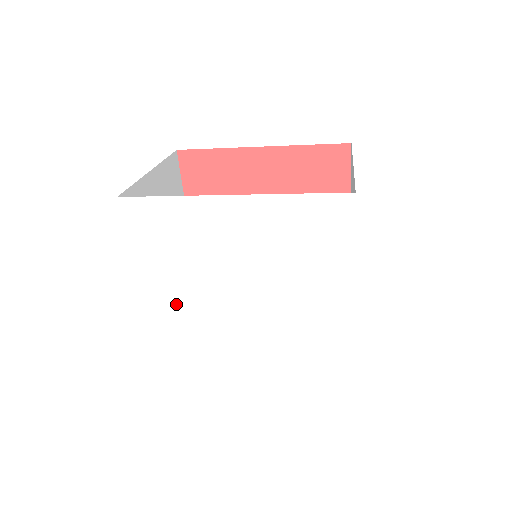
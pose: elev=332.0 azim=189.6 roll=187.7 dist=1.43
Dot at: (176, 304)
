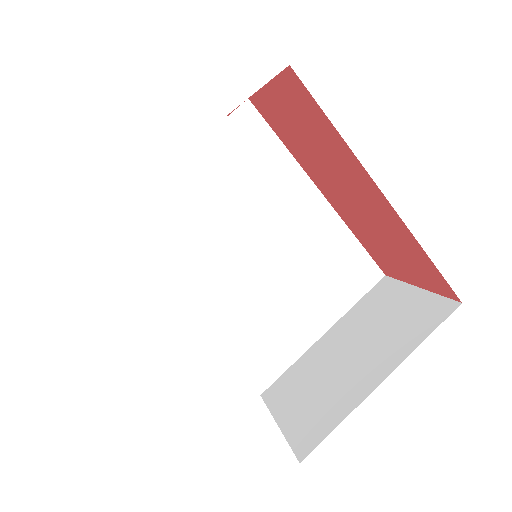
Dot at: (130, 262)
